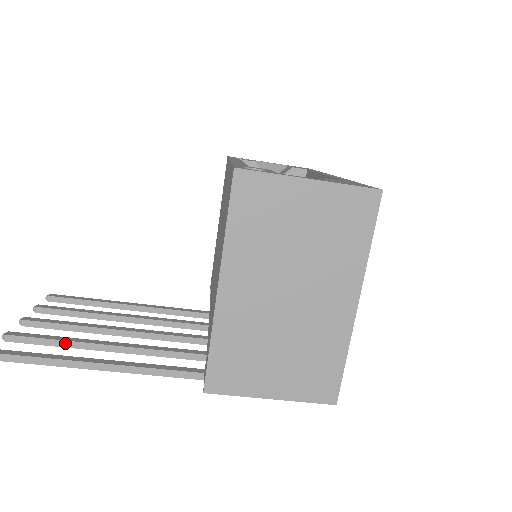
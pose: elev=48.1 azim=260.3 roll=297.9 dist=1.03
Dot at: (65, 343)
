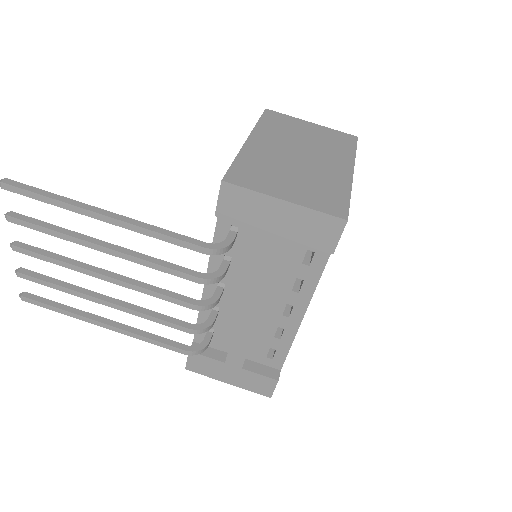
Dot at: (64, 230)
